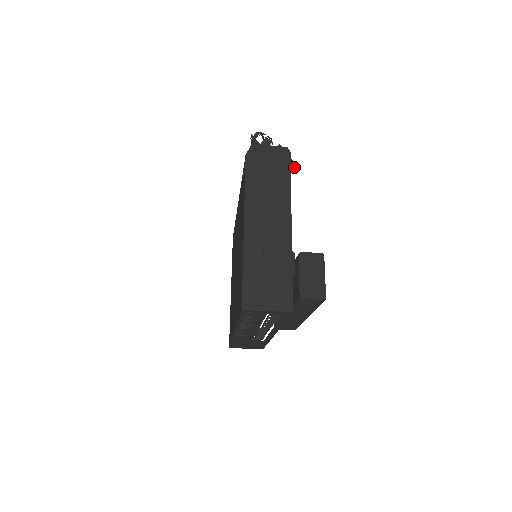
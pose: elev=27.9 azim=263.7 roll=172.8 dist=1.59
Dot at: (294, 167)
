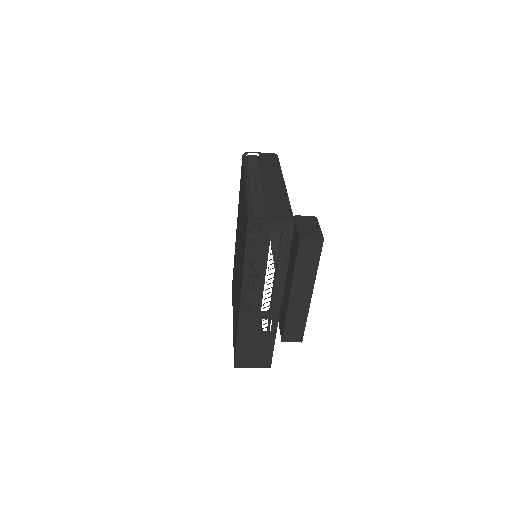
Dot at: occluded
